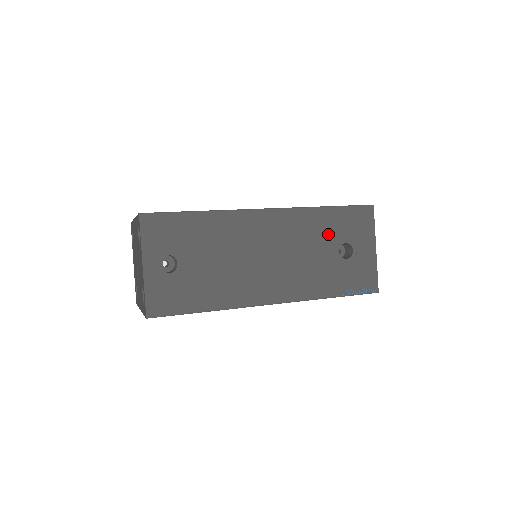
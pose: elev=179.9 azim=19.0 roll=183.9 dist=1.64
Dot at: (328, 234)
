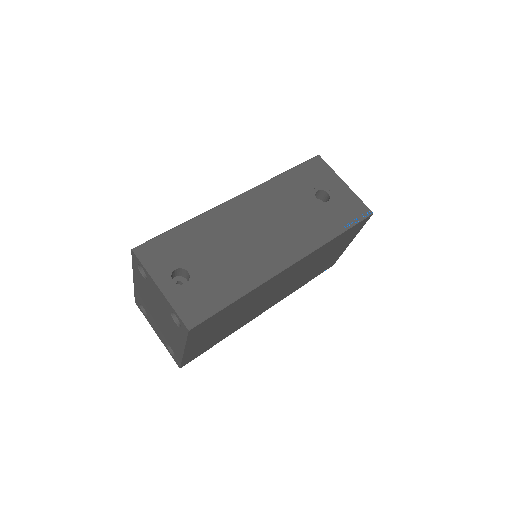
Dot at: (299, 191)
